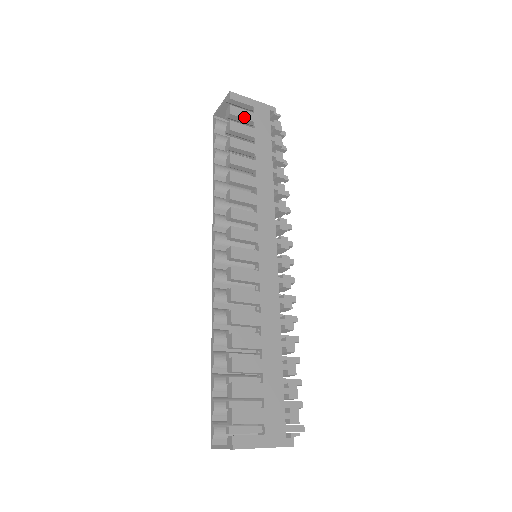
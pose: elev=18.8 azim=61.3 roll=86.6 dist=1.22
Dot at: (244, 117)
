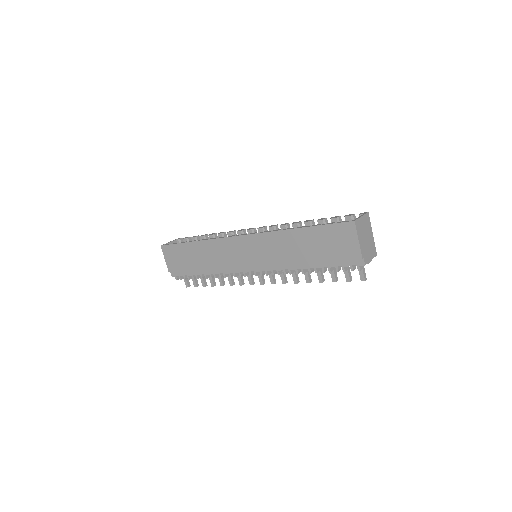
Dot at: occluded
